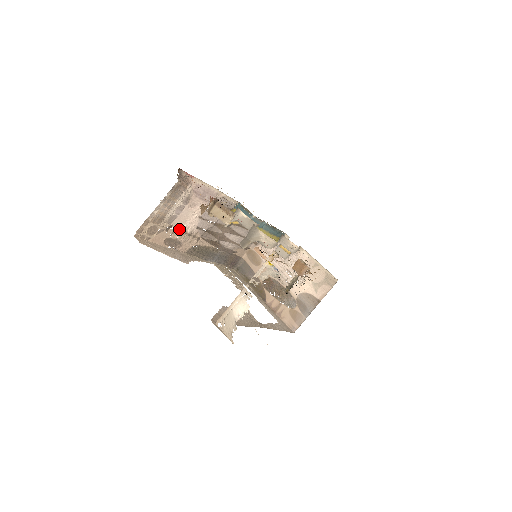
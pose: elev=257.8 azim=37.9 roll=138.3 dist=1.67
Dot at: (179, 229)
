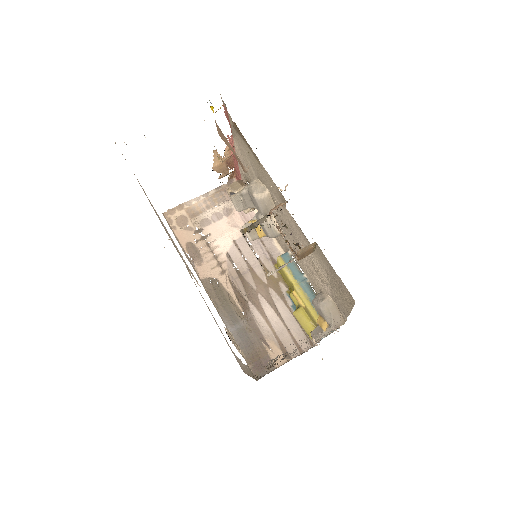
Dot at: (208, 241)
